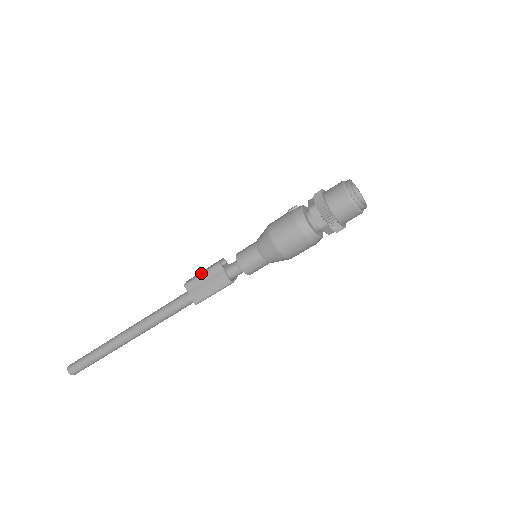
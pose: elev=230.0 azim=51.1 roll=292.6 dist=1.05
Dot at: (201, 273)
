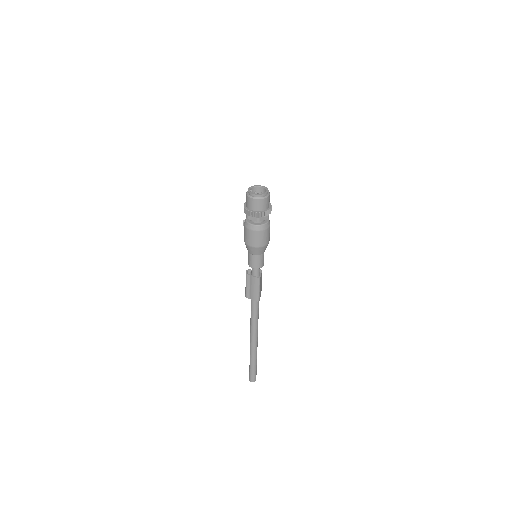
Dot at: occluded
